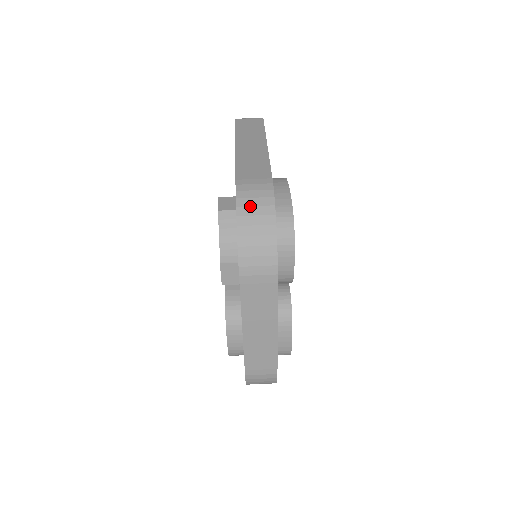
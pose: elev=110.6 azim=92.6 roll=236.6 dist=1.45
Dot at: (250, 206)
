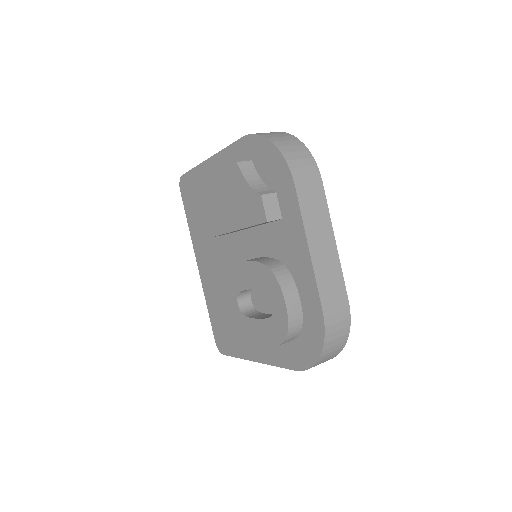
Dot at: (271, 134)
